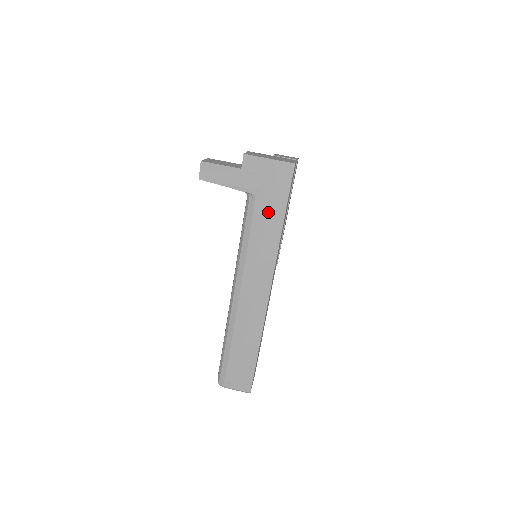
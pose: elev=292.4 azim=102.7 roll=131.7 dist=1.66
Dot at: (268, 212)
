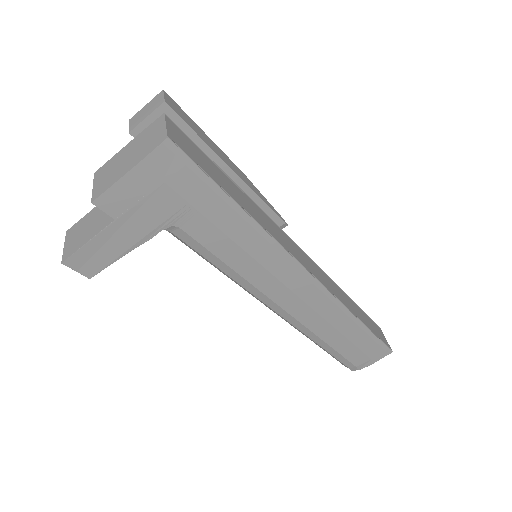
Dot at: (212, 223)
